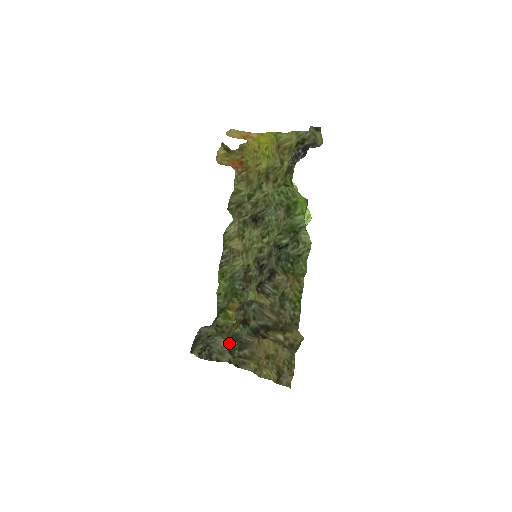
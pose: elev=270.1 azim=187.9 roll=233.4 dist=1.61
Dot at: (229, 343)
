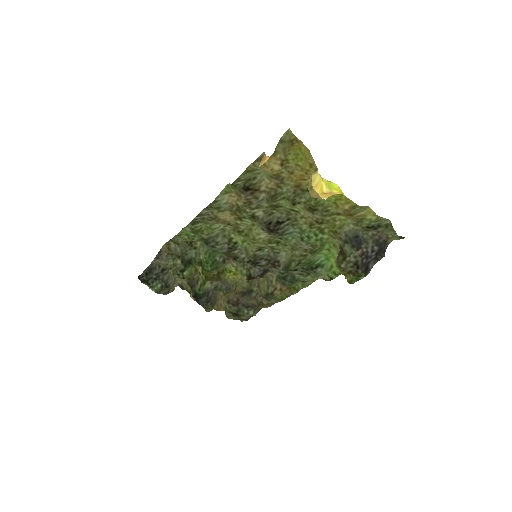
Dot at: (197, 296)
